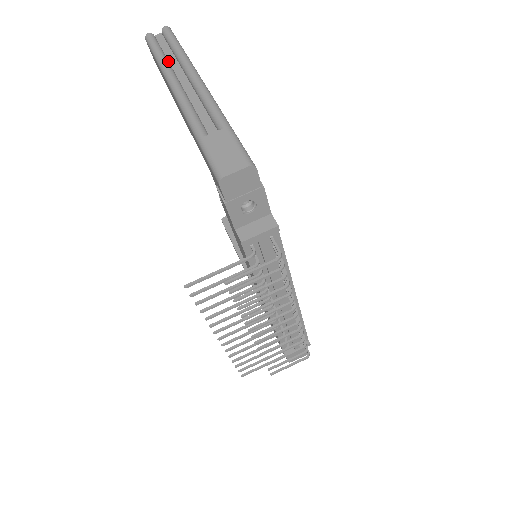
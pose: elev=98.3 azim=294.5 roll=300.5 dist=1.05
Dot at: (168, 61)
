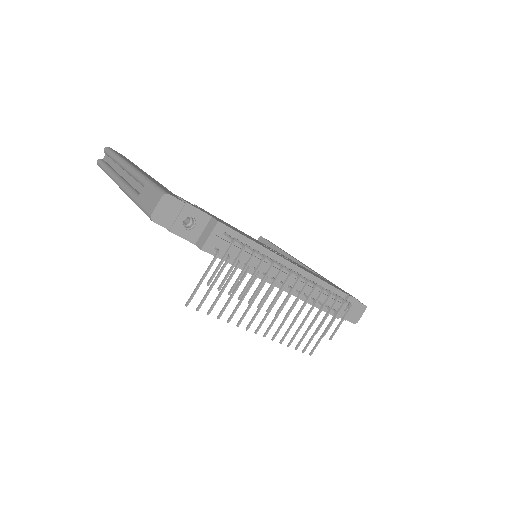
Dot at: (111, 168)
